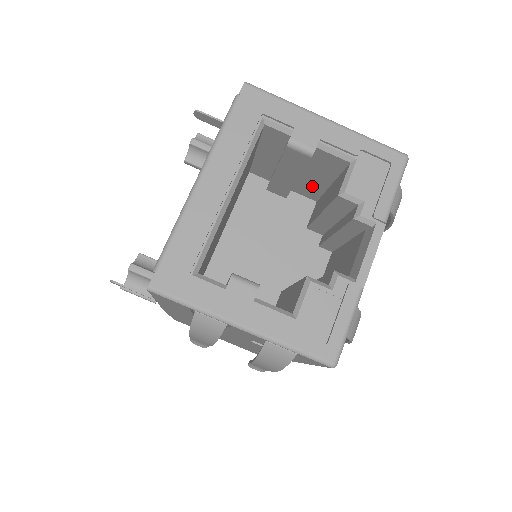
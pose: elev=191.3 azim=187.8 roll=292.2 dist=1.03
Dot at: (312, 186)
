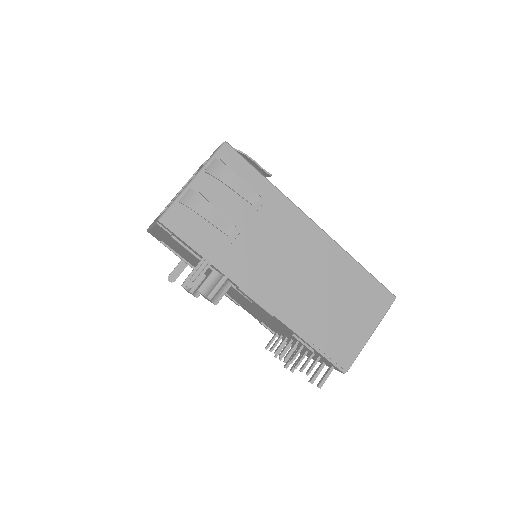
Dot at: occluded
